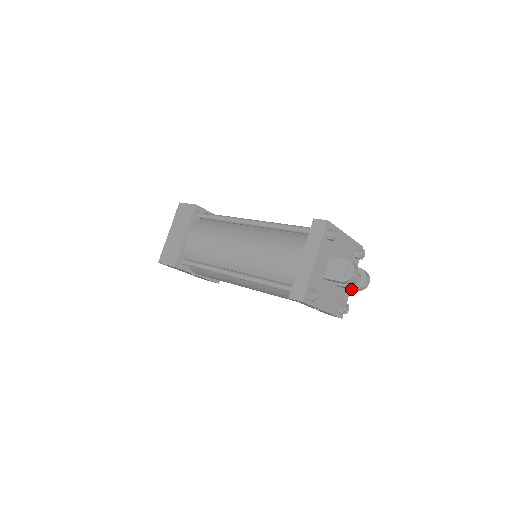
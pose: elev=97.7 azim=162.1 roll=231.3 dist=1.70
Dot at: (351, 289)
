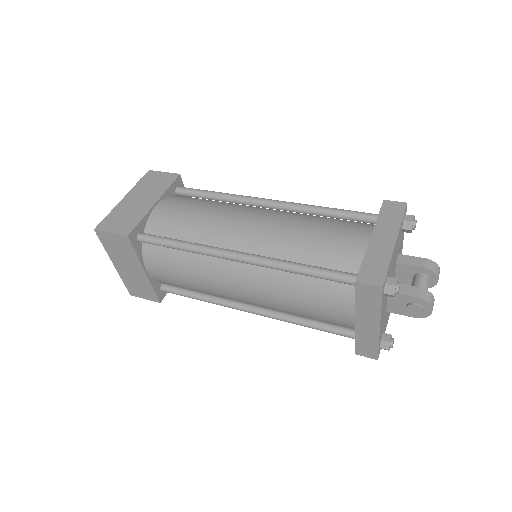
Dot at: occluded
